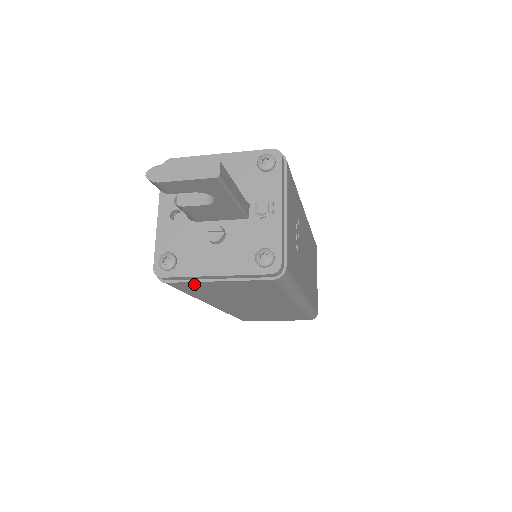
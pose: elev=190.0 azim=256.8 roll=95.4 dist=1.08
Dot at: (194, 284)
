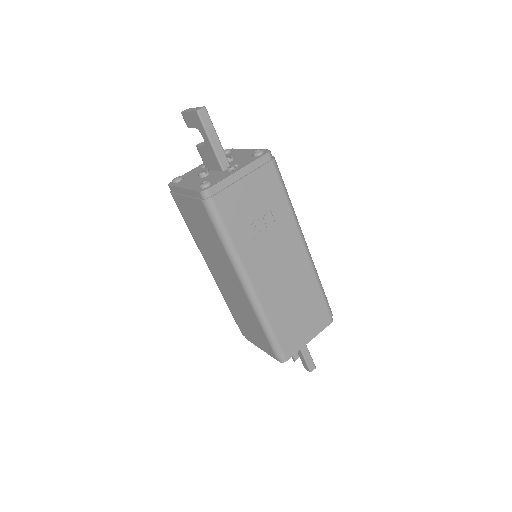
Dot at: (180, 200)
